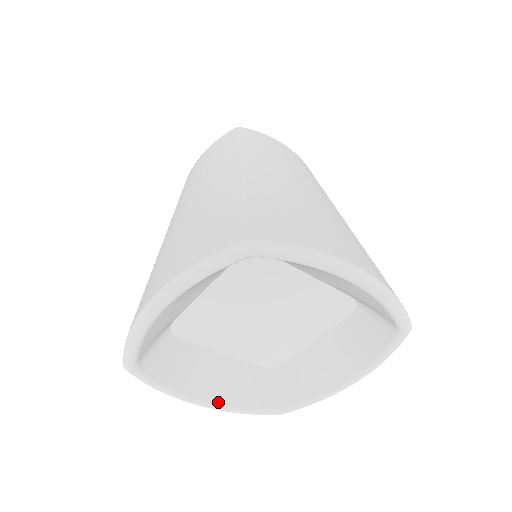
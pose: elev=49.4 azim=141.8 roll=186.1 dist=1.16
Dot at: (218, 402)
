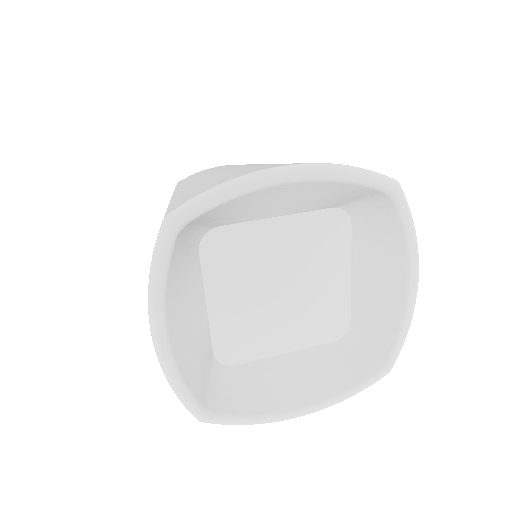
Dot at: (318, 399)
